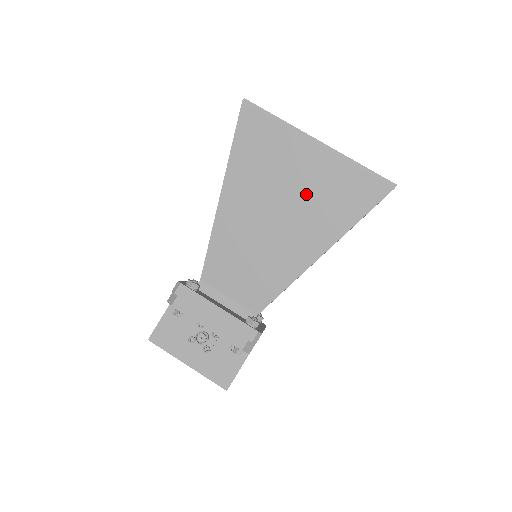
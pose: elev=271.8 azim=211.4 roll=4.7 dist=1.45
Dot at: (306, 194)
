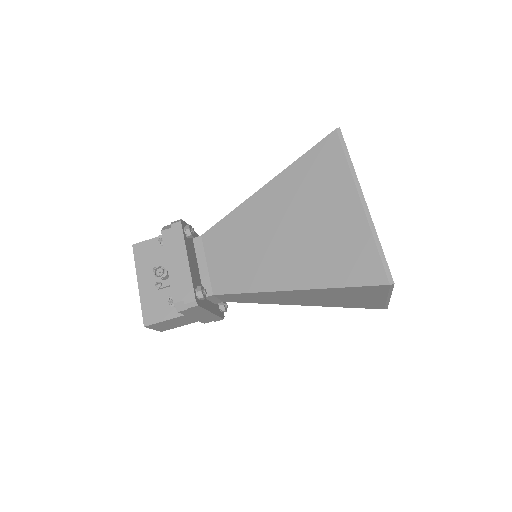
Dot at: (321, 233)
